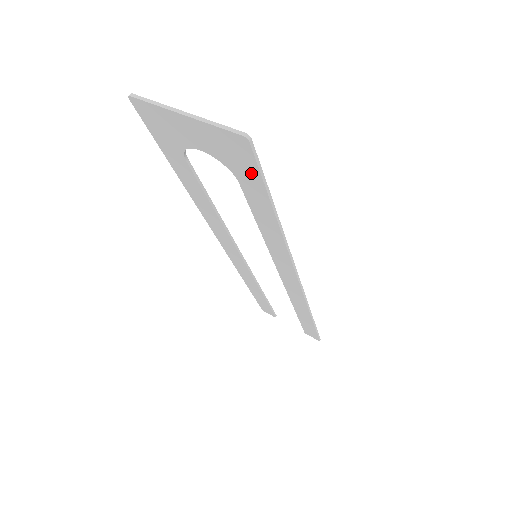
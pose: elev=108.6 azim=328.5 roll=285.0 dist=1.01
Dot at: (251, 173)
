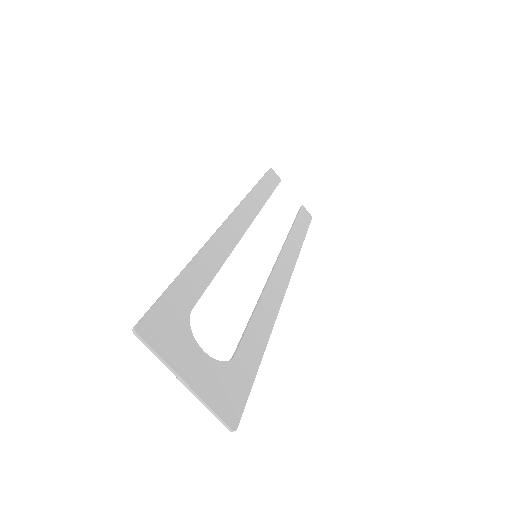
Dot at: (240, 387)
